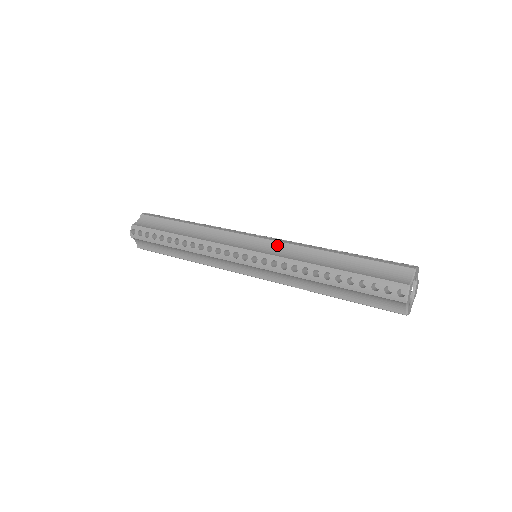
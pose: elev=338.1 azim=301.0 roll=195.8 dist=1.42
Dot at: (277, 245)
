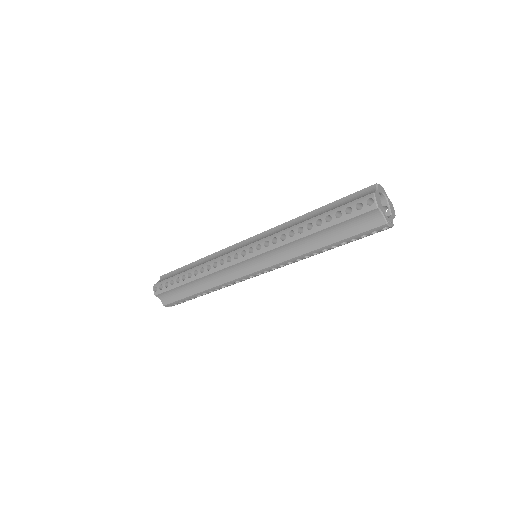
Dot at: (267, 233)
